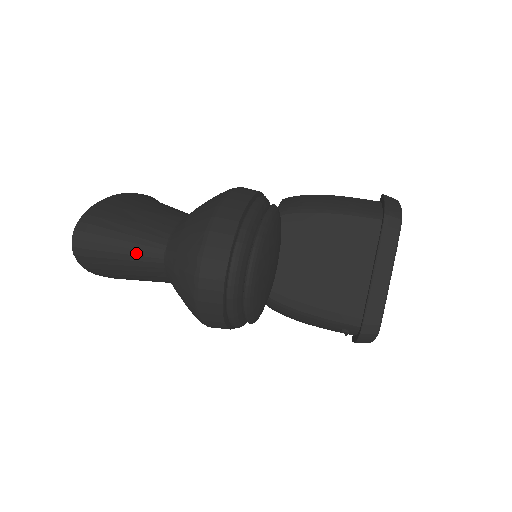
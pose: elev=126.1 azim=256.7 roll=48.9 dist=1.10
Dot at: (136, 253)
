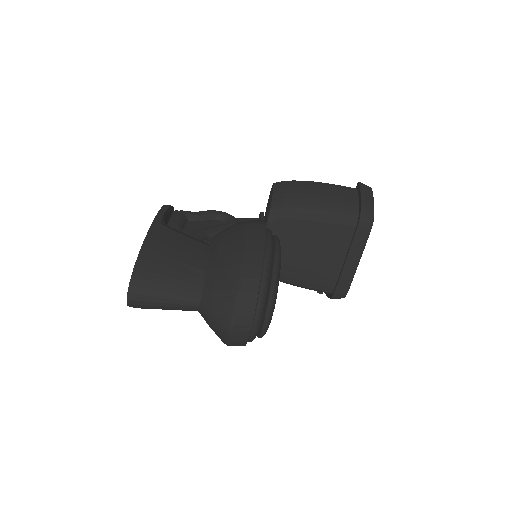
Dot at: (178, 306)
